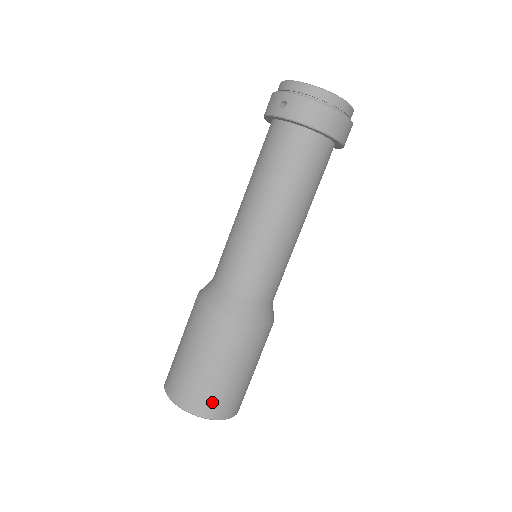
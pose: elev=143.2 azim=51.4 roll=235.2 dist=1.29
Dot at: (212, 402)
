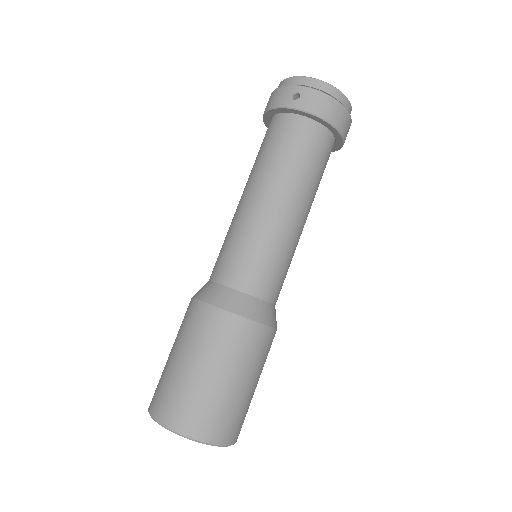
Dot at: (221, 423)
